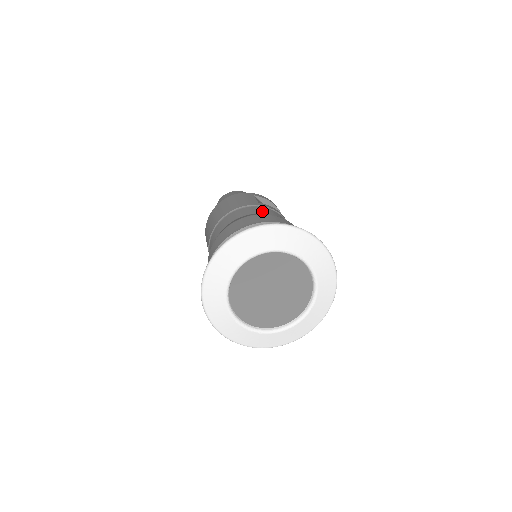
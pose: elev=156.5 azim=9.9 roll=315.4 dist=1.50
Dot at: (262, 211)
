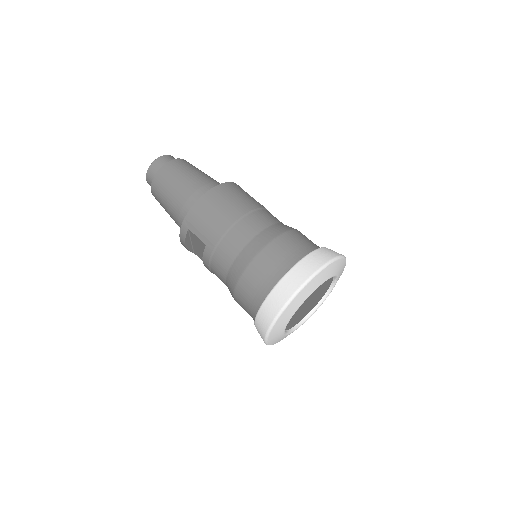
Dot at: (277, 219)
